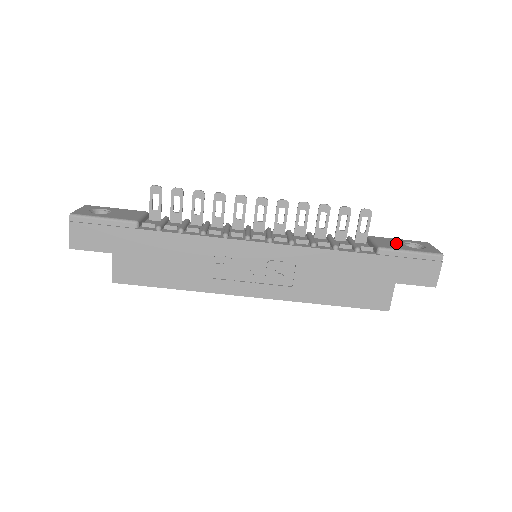
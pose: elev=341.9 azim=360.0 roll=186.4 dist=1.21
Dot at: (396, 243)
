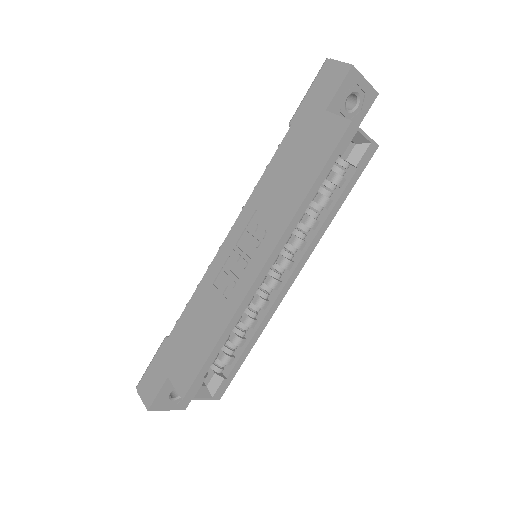
Dot at: occluded
